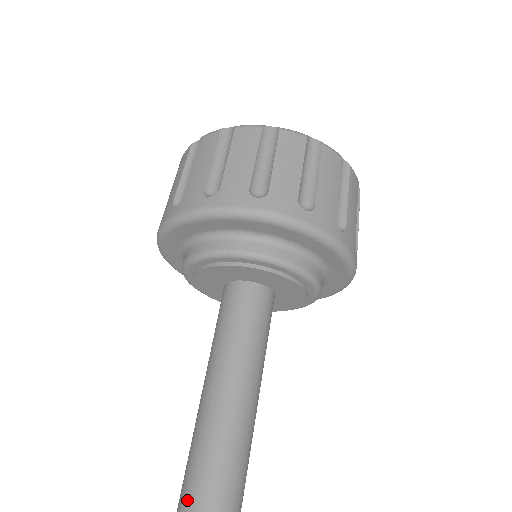
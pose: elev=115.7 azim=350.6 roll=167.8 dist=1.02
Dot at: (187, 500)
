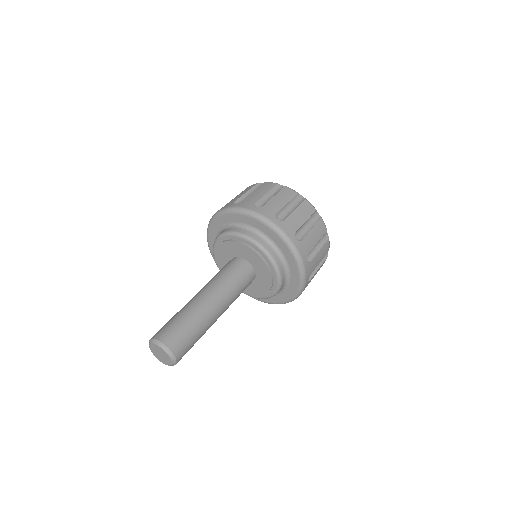
Dot at: (168, 336)
